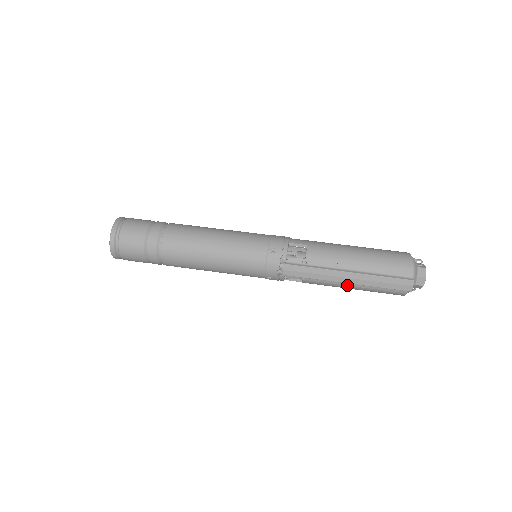
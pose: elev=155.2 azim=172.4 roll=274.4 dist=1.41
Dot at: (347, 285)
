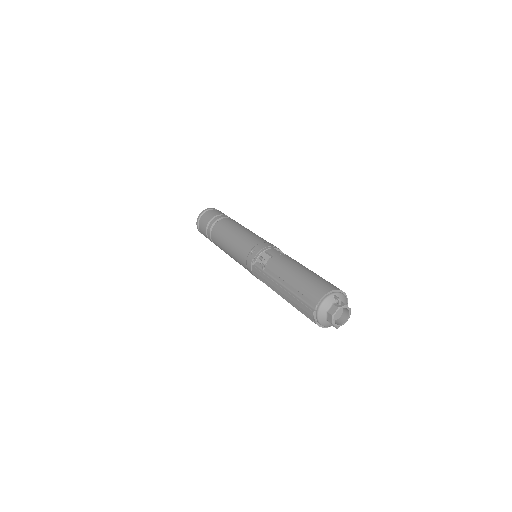
Dot at: occluded
